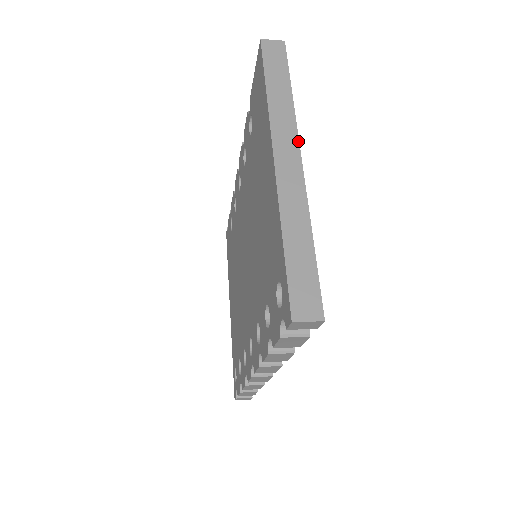
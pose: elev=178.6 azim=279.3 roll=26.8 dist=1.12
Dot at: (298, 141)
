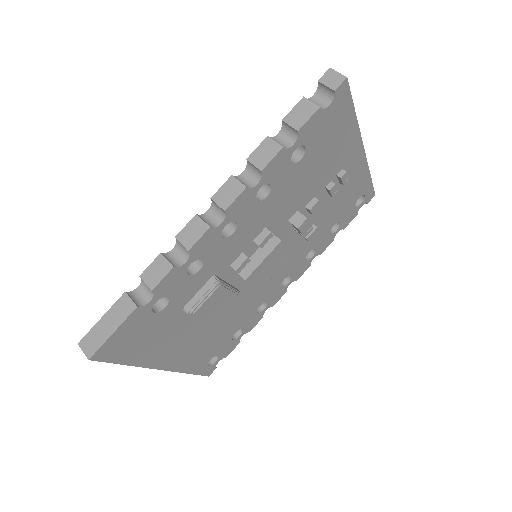
Dot at: occluded
